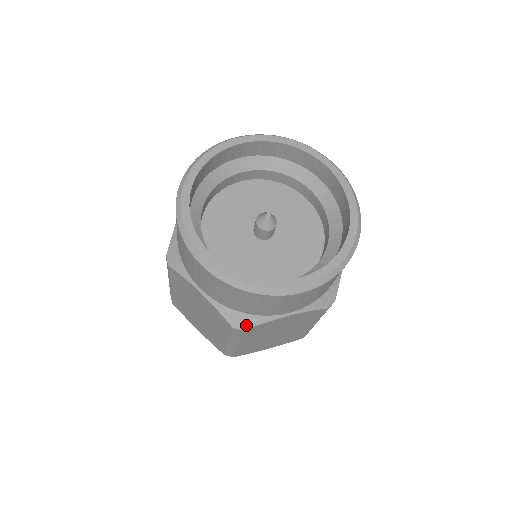
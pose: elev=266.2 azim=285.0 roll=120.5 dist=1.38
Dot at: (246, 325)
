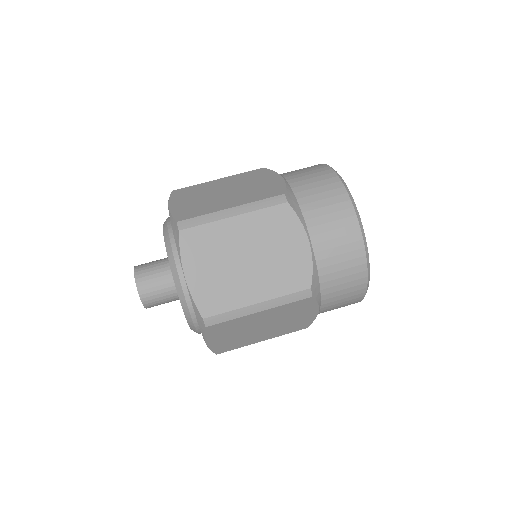
Dot at: (292, 204)
